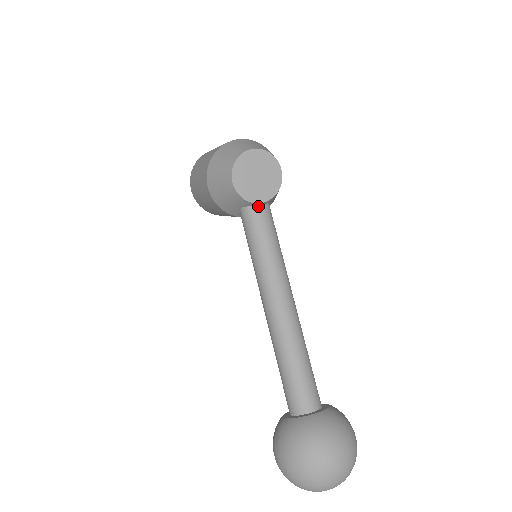
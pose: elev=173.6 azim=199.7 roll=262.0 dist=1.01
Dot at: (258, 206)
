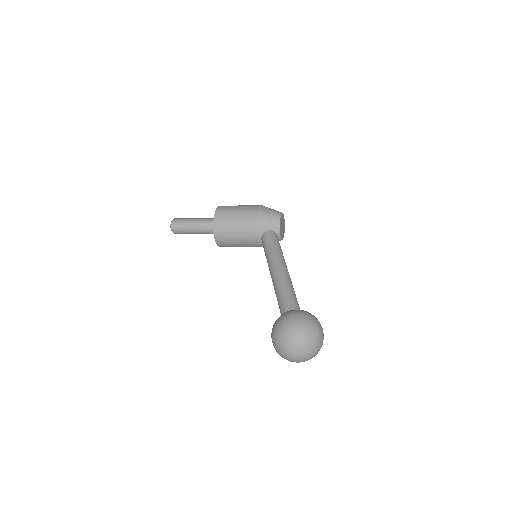
Dot at: (277, 236)
